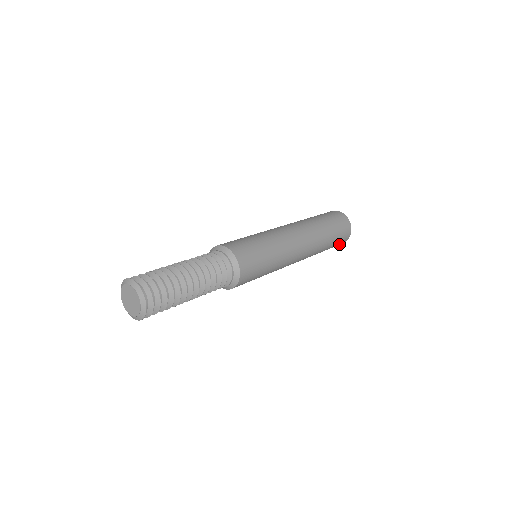
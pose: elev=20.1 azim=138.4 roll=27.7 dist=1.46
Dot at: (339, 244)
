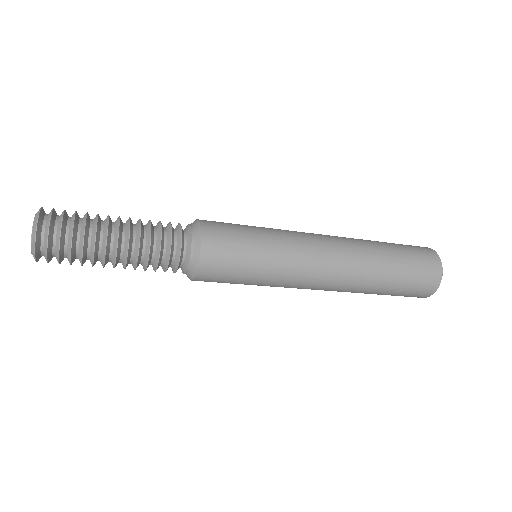
Dot at: occluded
